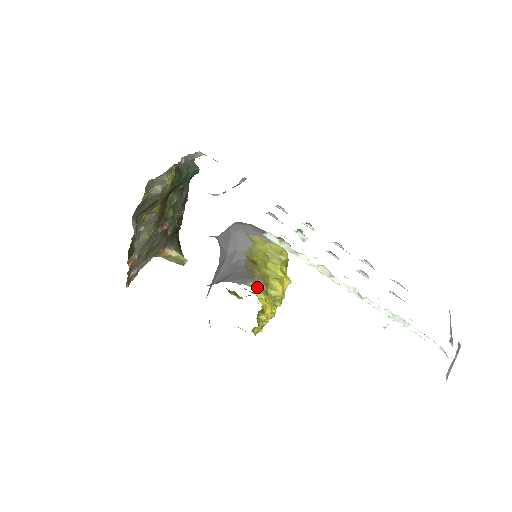
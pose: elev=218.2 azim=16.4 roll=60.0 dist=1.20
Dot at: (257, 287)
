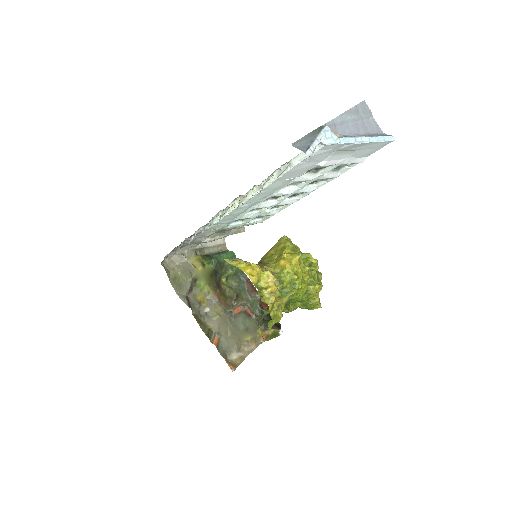
Dot at: (233, 261)
